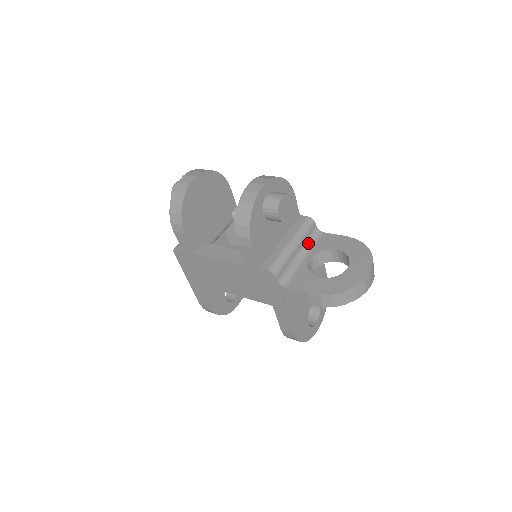
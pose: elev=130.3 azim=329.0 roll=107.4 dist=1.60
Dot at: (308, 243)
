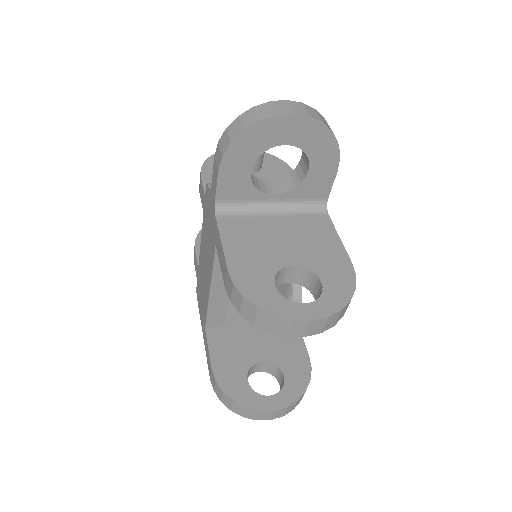
Dot at: occluded
